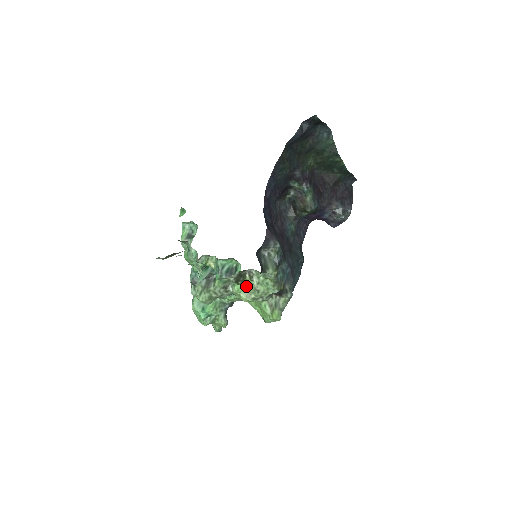
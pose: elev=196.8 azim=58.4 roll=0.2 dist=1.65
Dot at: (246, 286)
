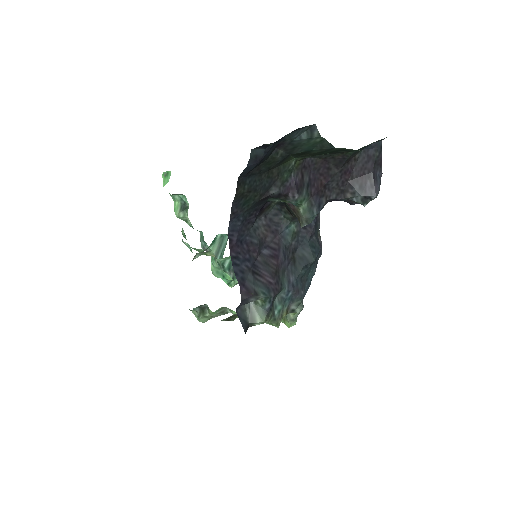
Dot at: occluded
